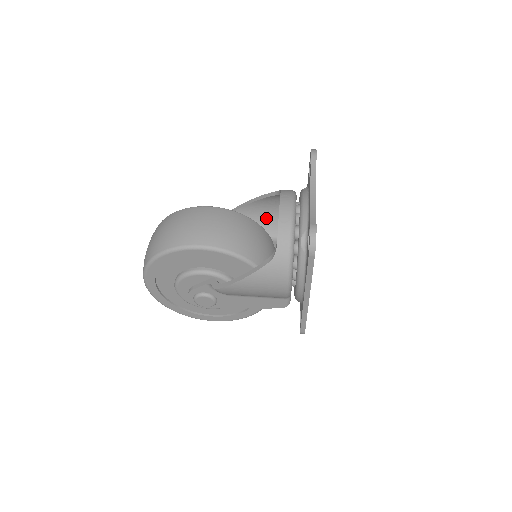
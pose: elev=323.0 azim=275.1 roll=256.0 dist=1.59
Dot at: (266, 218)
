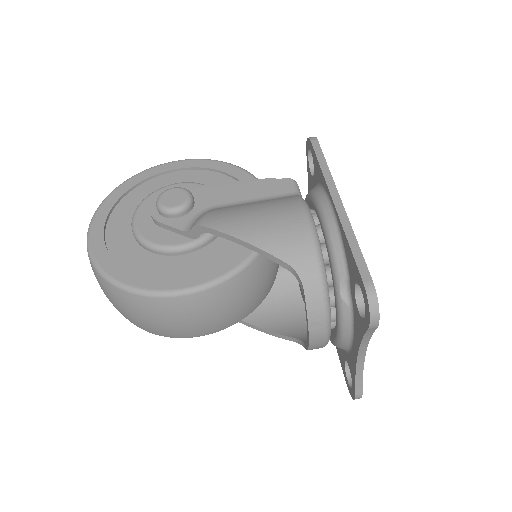
Dot at: occluded
